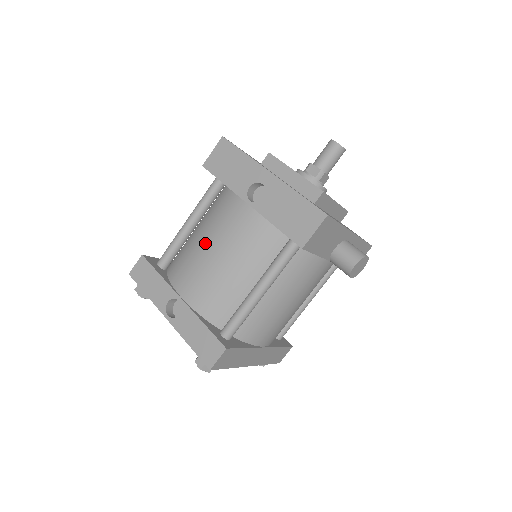
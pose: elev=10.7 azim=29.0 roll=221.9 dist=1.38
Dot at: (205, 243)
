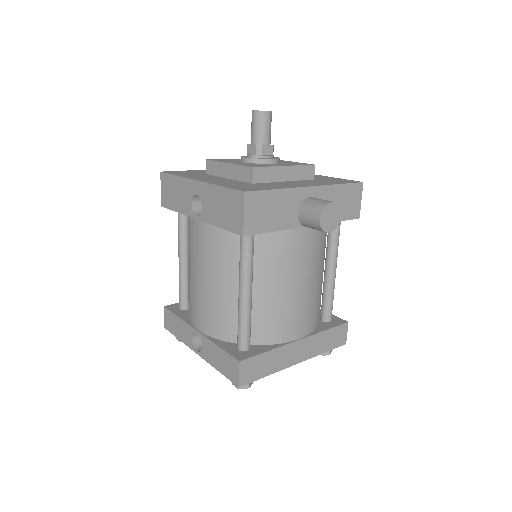
Dot at: (191, 272)
